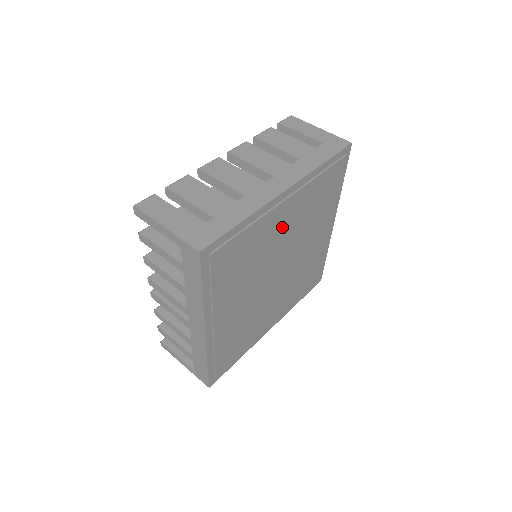
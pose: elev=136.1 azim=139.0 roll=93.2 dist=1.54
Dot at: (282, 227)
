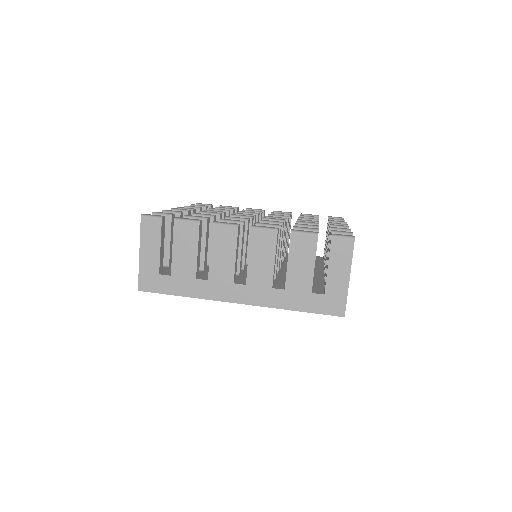
Dot at: occluded
